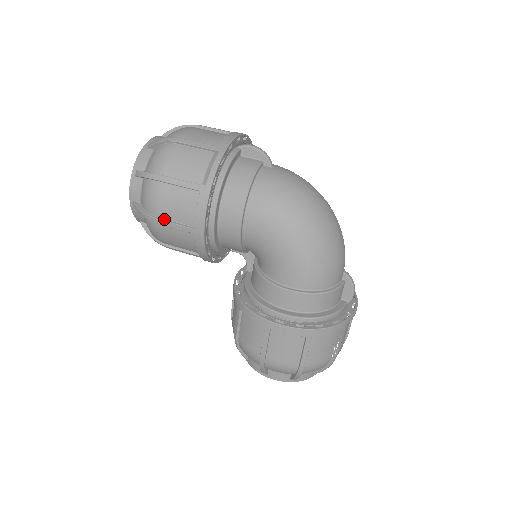
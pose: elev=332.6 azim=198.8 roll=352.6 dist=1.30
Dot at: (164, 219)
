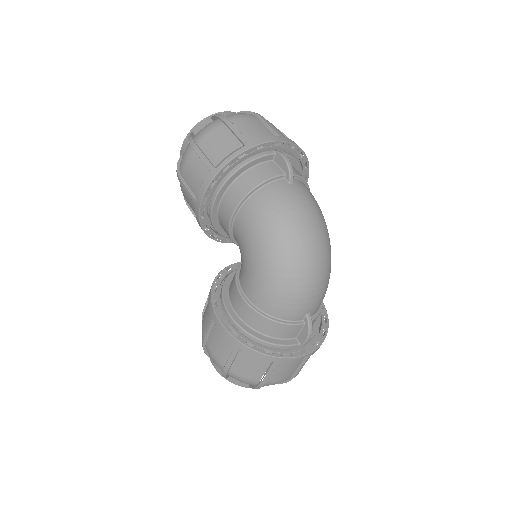
Dot at: (184, 181)
